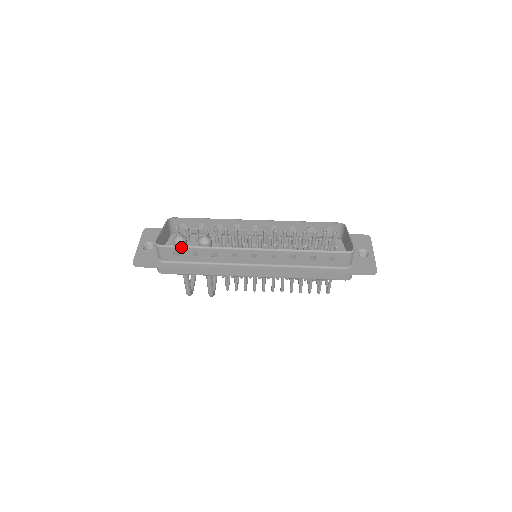
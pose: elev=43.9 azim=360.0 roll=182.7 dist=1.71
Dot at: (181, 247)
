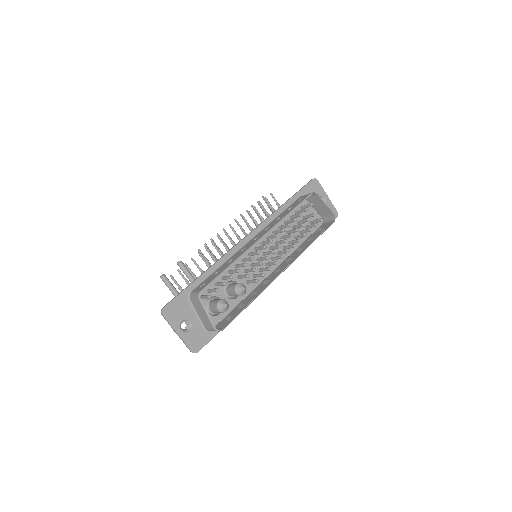
Dot at: occluded
